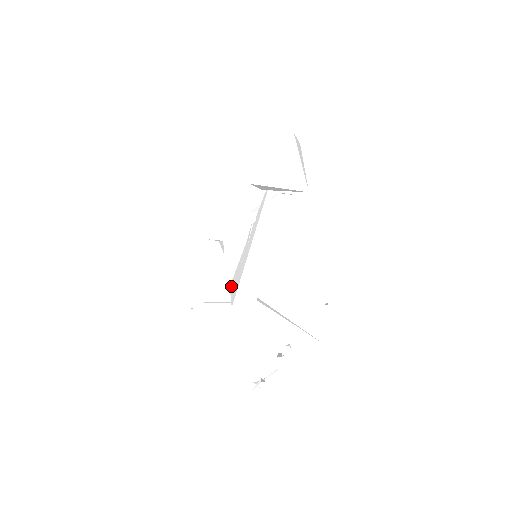
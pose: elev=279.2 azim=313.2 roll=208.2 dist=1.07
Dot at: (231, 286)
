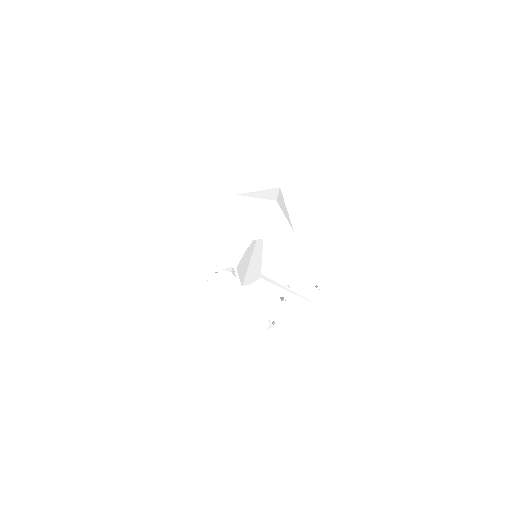
Dot at: (238, 270)
